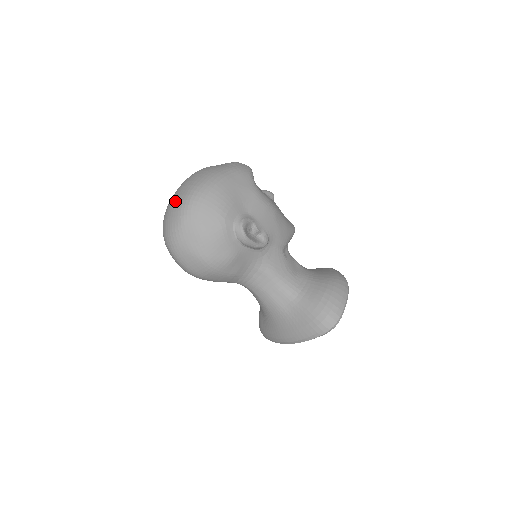
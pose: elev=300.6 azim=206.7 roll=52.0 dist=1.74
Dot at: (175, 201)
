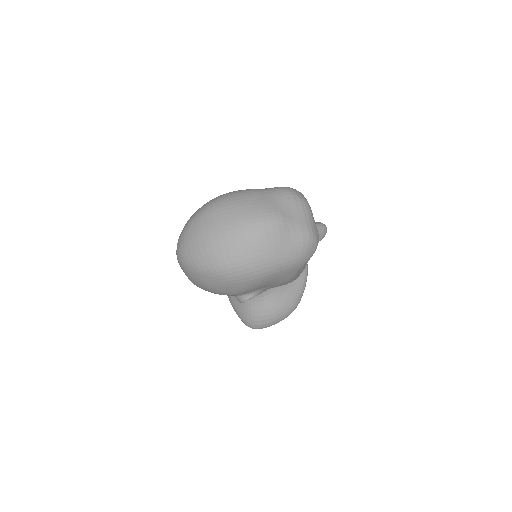
Dot at: (212, 248)
